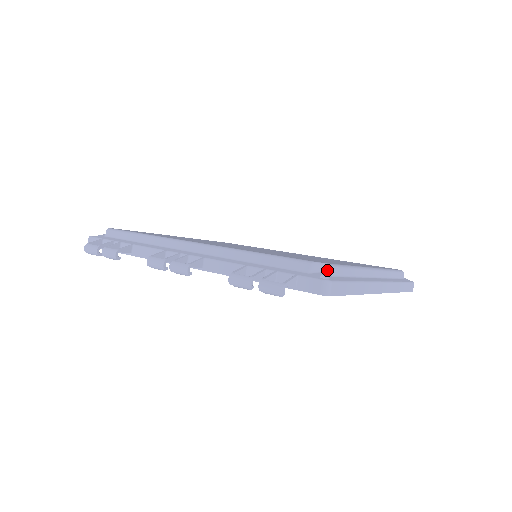
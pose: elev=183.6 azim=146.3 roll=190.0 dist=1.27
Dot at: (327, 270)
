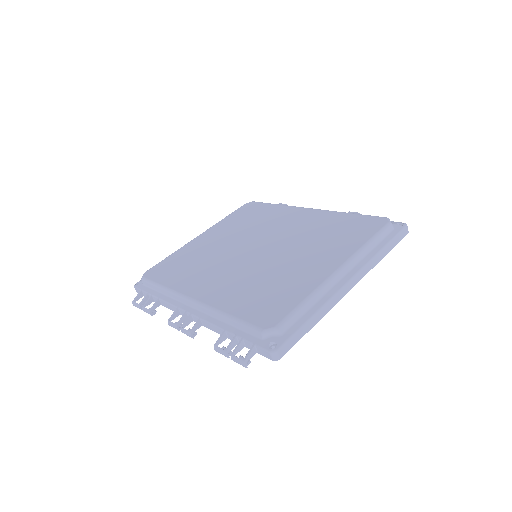
Dot at: (275, 333)
